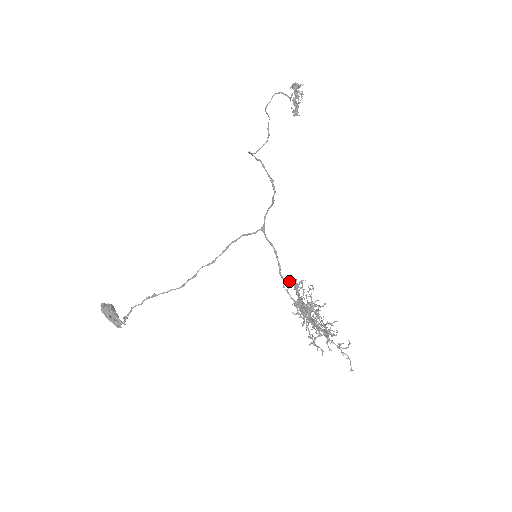
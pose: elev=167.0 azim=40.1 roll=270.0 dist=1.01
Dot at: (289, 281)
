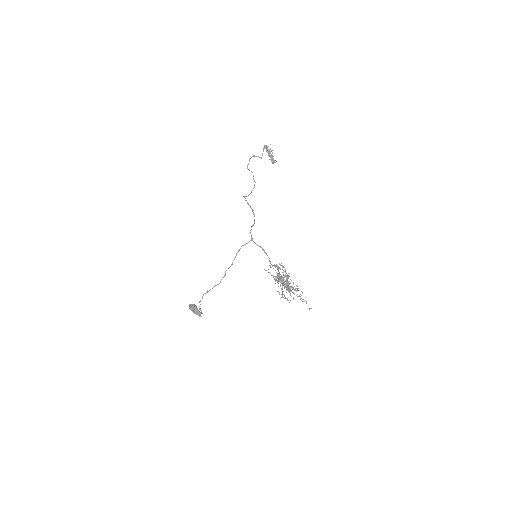
Dot at: occluded
